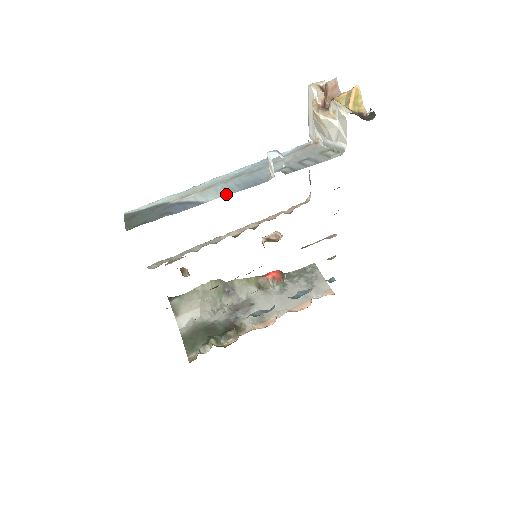
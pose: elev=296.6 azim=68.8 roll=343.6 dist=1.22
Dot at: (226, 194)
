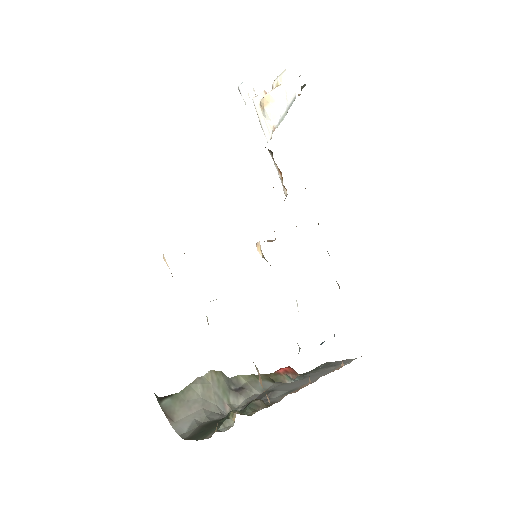
Dot at: occluded
